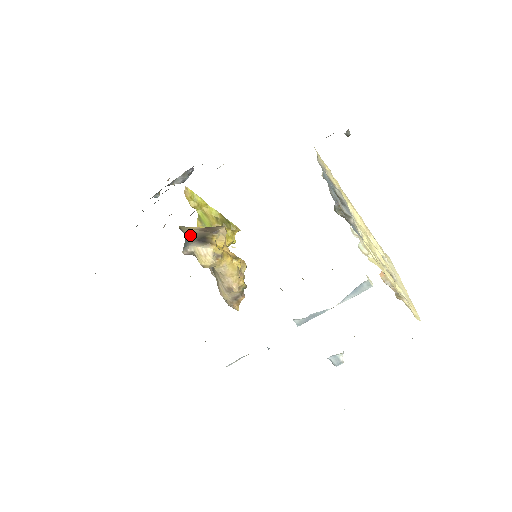
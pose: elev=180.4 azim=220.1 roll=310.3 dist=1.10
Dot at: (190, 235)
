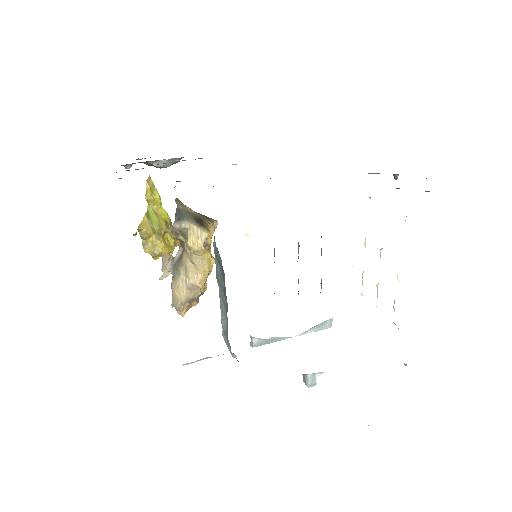
Dot at: (187, 211)
